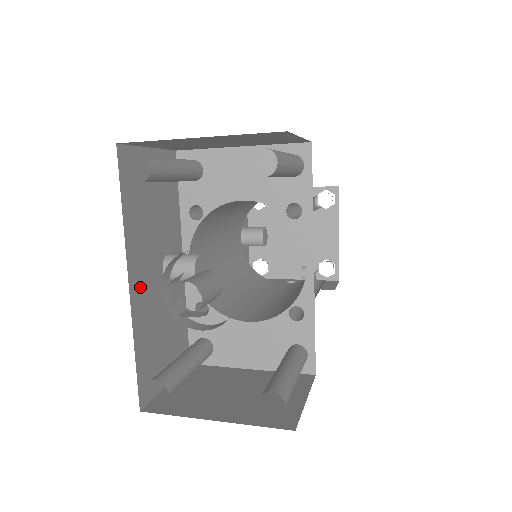
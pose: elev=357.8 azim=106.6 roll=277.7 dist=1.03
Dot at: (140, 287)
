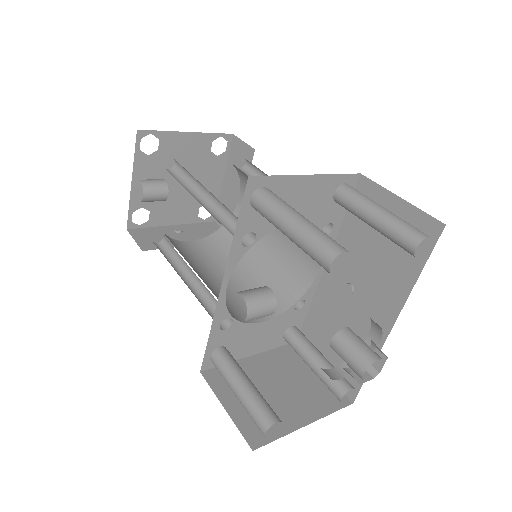
Dot at: occluded
